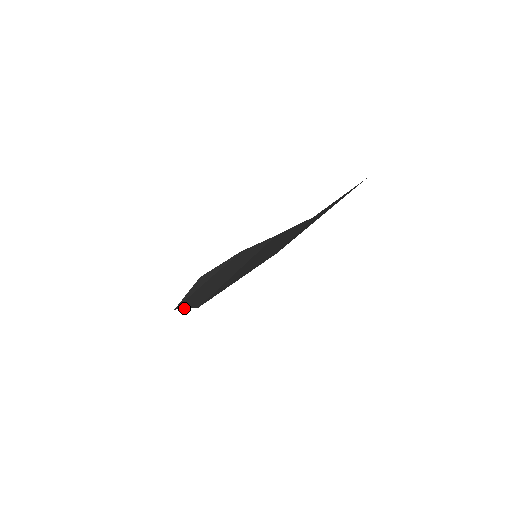
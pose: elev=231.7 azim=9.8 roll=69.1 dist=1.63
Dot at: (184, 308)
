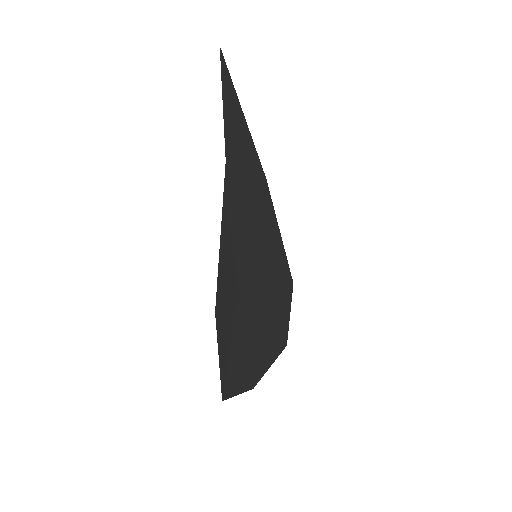
Dot at: (219, 364)
